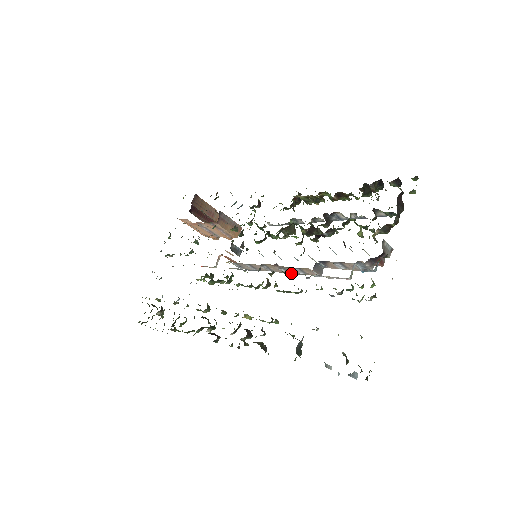
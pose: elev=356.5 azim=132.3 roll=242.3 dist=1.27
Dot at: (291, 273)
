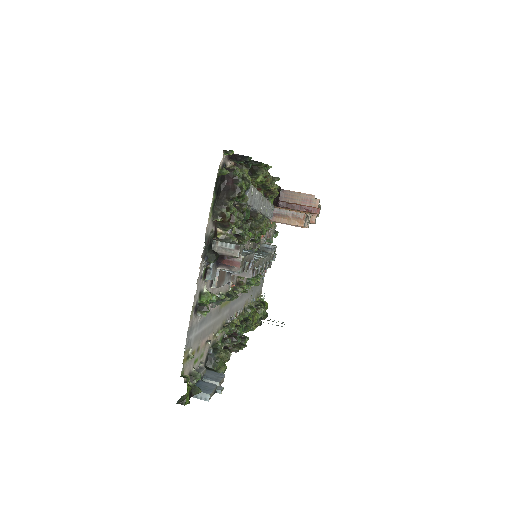
Dot at: (234, 278)
